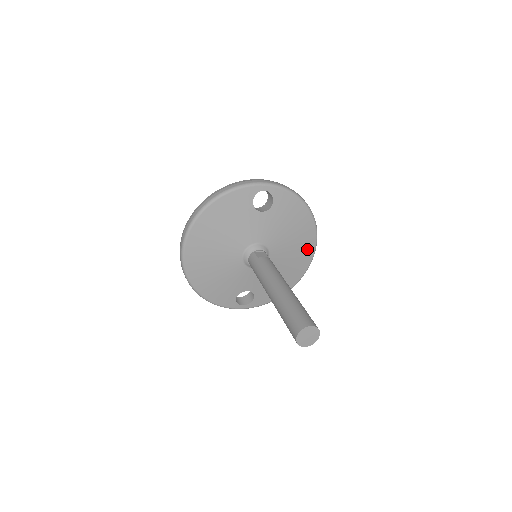
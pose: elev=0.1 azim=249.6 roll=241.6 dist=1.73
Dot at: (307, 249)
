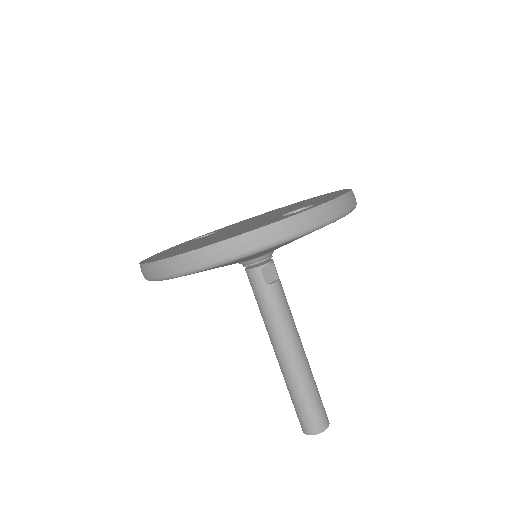
Dot at: occluded
